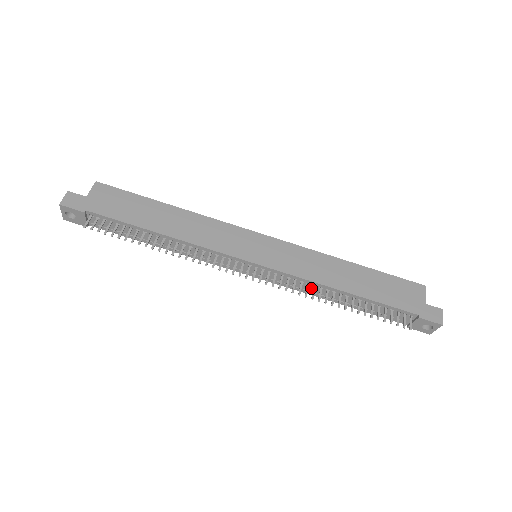
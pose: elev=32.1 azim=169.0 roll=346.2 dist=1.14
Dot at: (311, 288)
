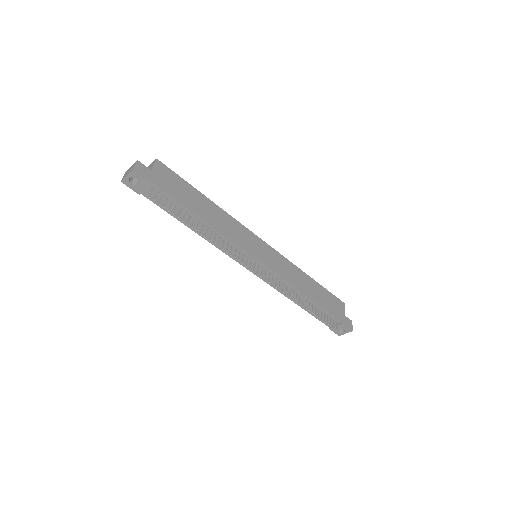
Dot at: occluded
